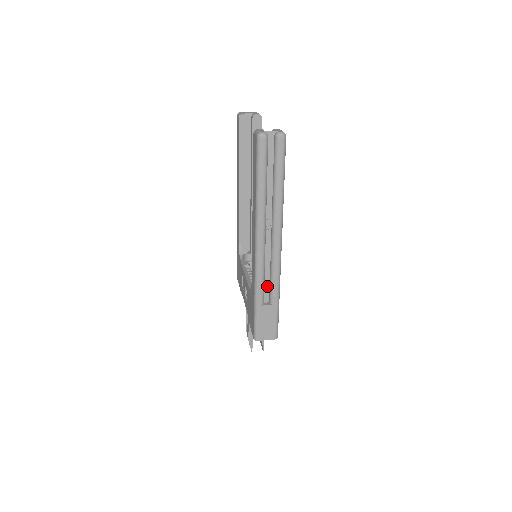
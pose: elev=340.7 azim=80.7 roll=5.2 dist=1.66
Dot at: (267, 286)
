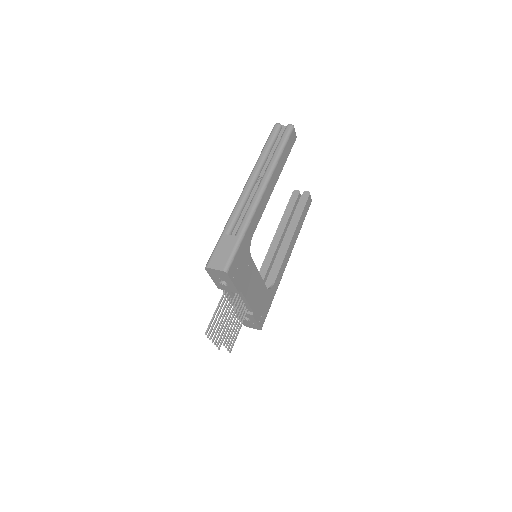
Dot at: (239, 224)
